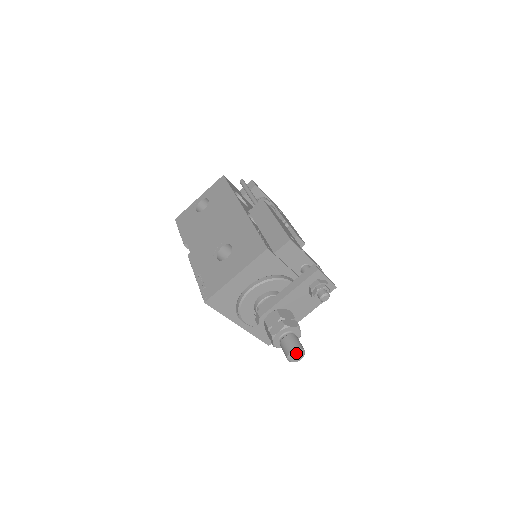
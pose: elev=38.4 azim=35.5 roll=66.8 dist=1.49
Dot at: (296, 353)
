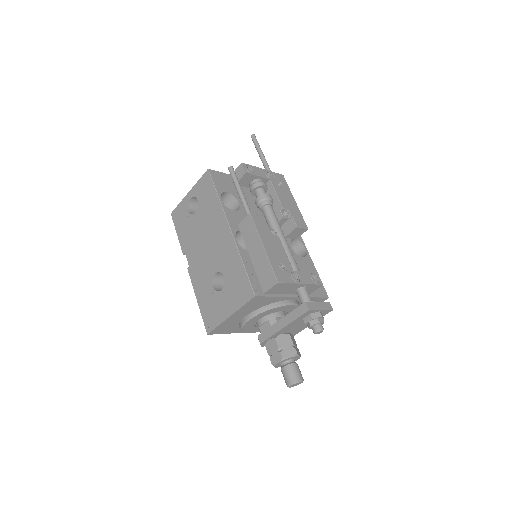
Dot at: (294, 384)
